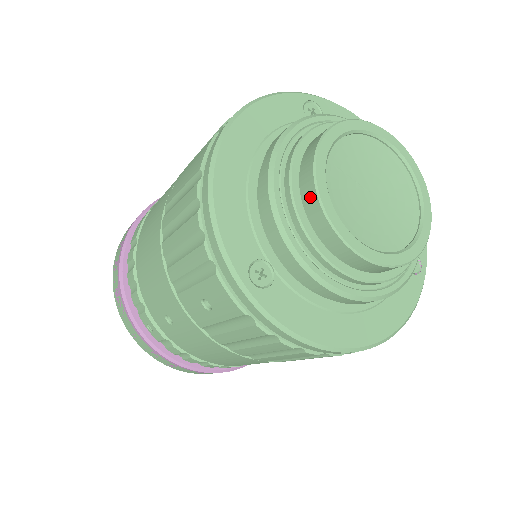
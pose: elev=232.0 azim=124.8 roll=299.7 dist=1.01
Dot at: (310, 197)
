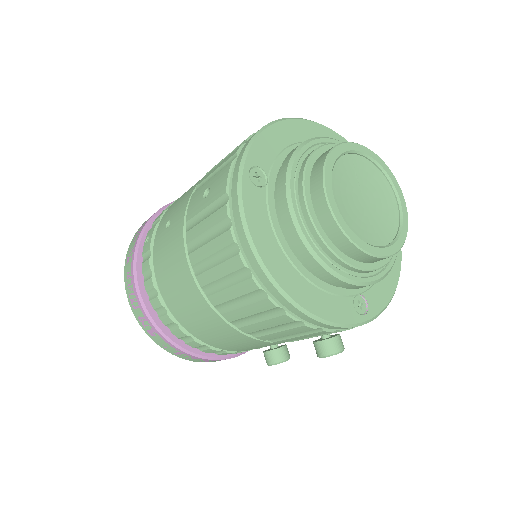
Dot at: (324, 154)
